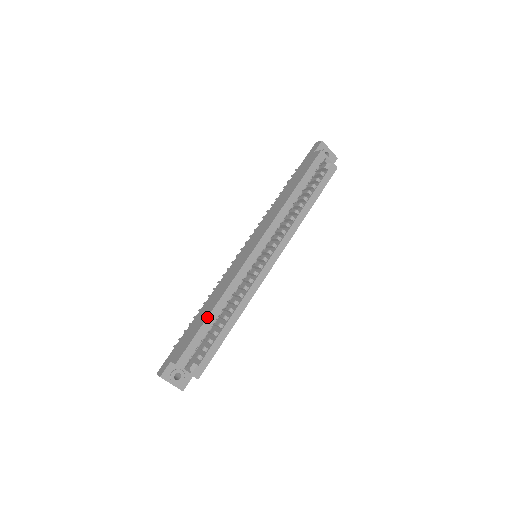
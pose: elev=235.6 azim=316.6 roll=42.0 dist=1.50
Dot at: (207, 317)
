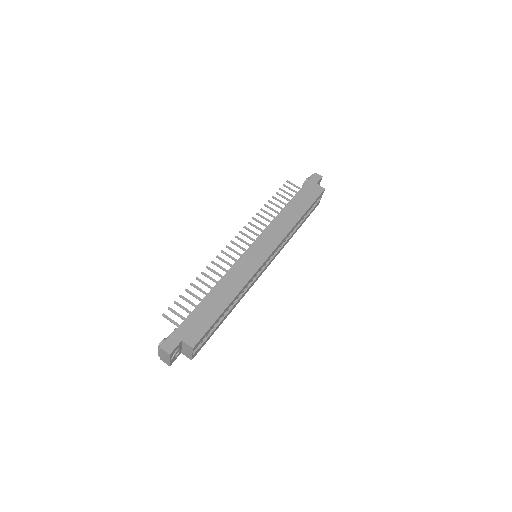
Dot at: (226, 309)
